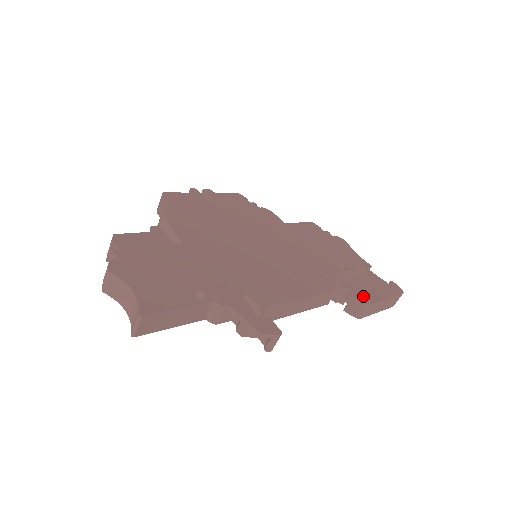
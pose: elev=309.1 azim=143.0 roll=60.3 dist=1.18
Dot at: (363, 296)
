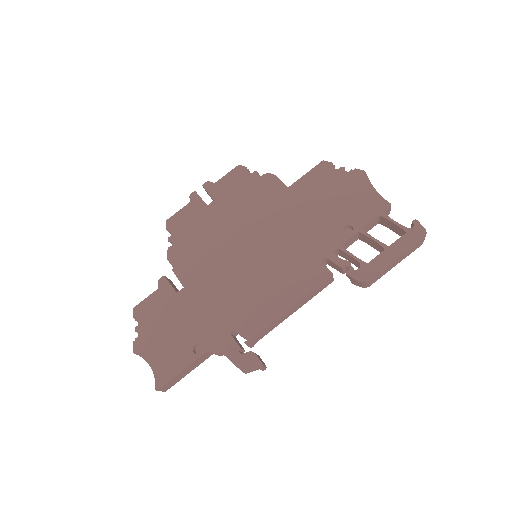
Dot at: (363, 271)
